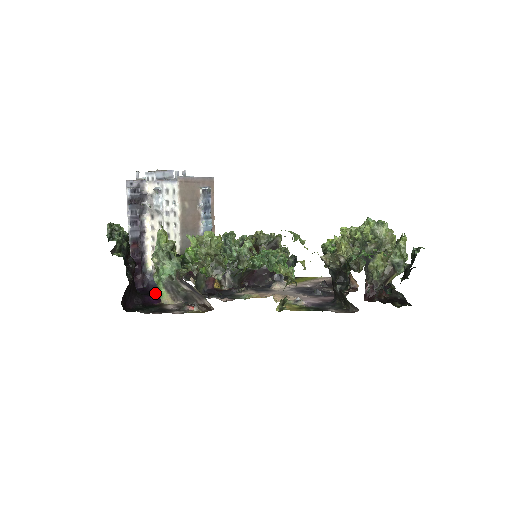
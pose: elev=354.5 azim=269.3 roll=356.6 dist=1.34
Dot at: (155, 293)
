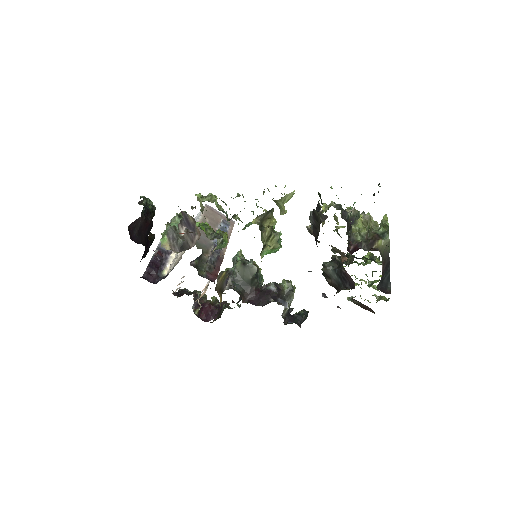
Dot at: occluded
